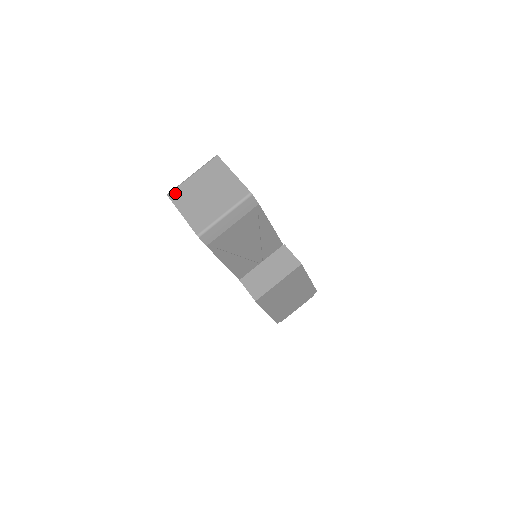
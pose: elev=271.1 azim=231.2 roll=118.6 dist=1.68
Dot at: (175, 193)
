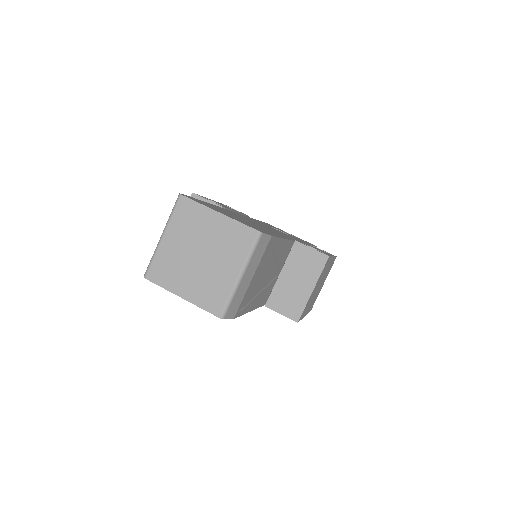
Dot at: (154, 271)
